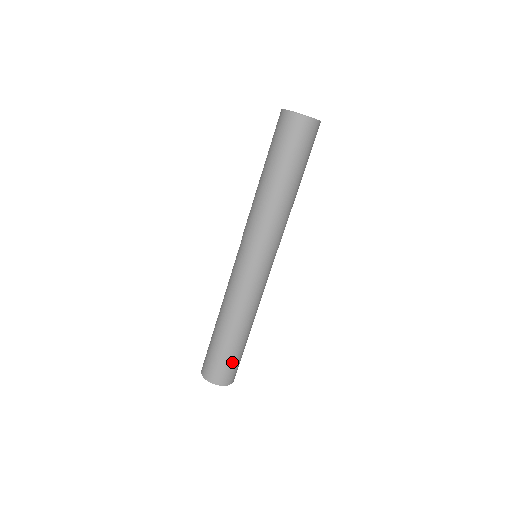
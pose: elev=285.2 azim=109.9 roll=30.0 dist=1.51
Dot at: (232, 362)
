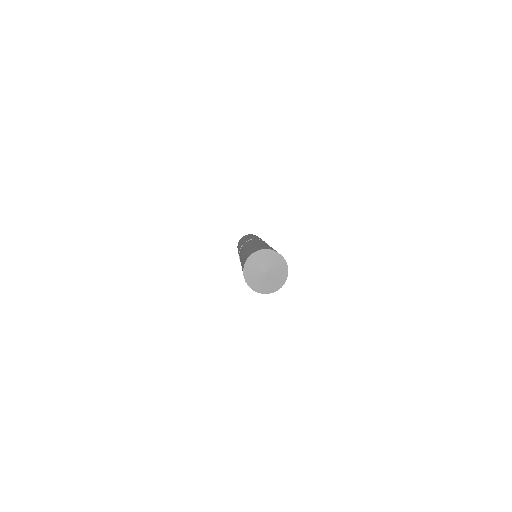
Dot at: occluded
